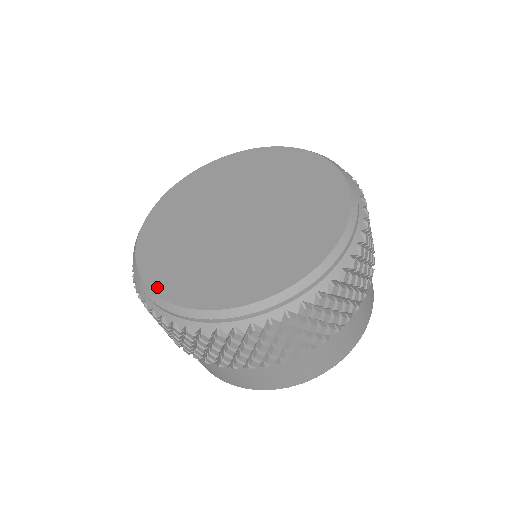
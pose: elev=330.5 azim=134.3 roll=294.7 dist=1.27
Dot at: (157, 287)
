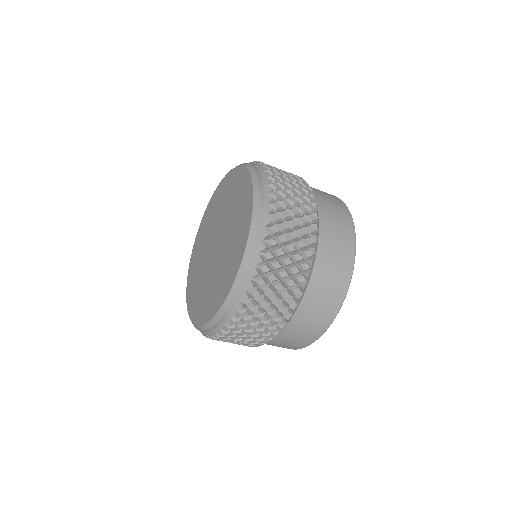
Dot at: (187, 293)
